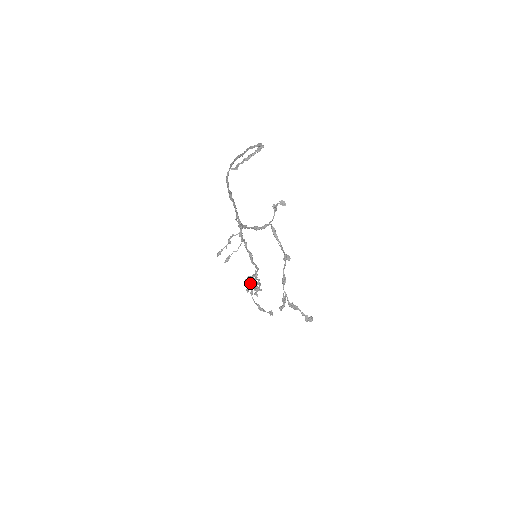
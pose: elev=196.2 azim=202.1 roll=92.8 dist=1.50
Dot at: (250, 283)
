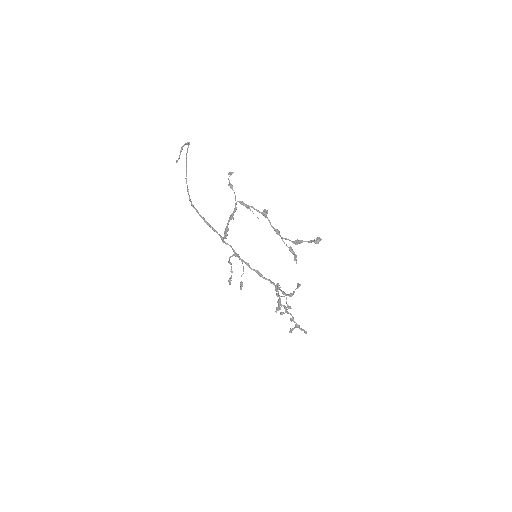
Dot at: (278, 303)
